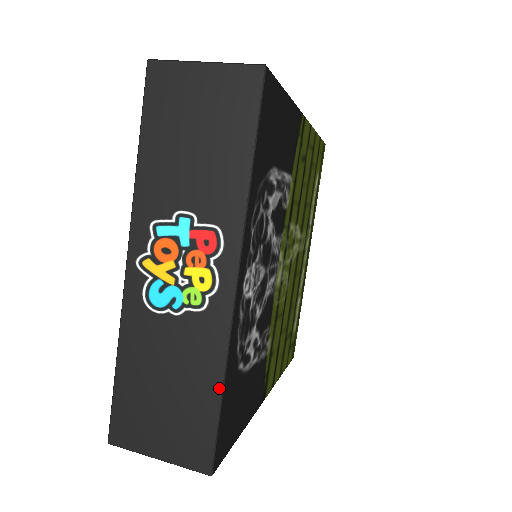
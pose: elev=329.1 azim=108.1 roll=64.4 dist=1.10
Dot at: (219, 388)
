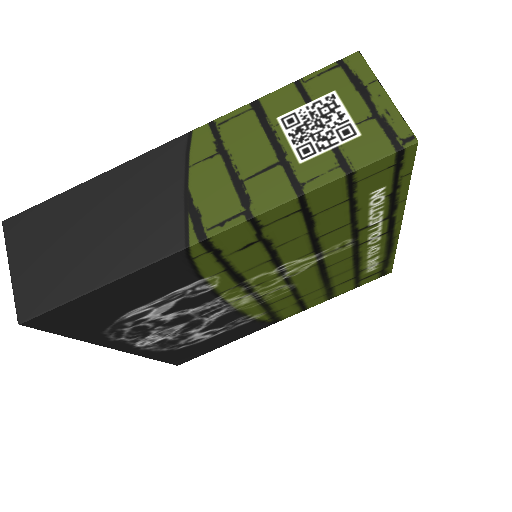
Dot at: occluded
